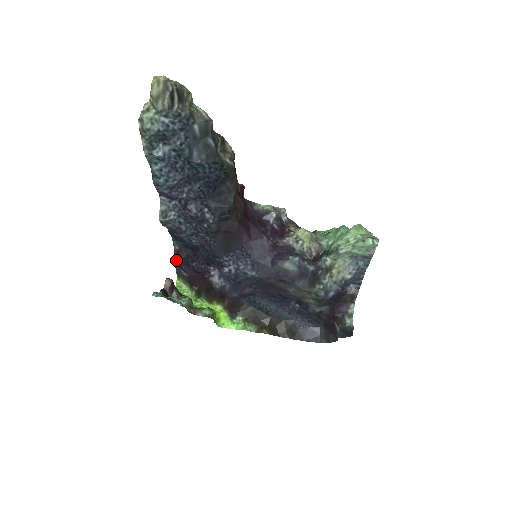
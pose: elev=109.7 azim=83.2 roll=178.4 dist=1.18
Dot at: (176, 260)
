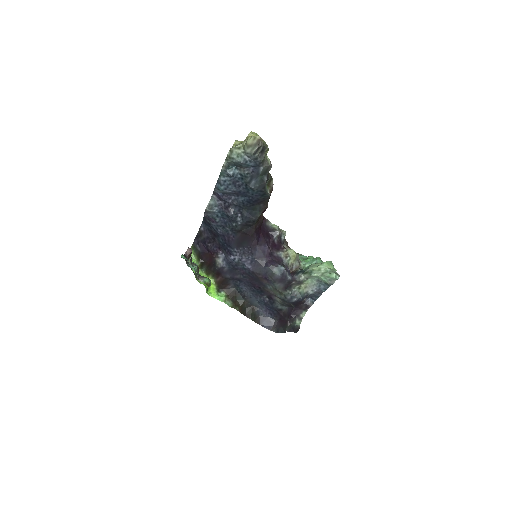
Dot at: (197, 237)
